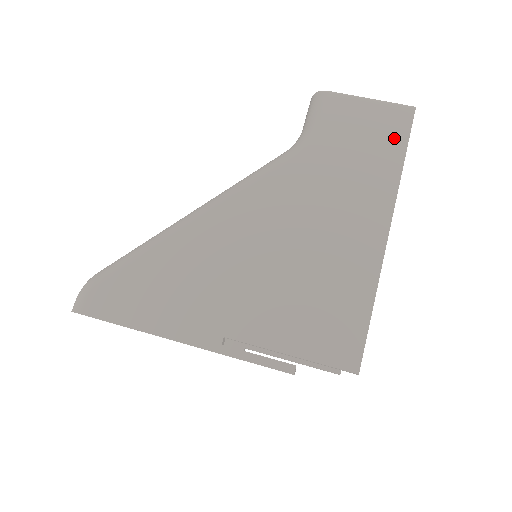
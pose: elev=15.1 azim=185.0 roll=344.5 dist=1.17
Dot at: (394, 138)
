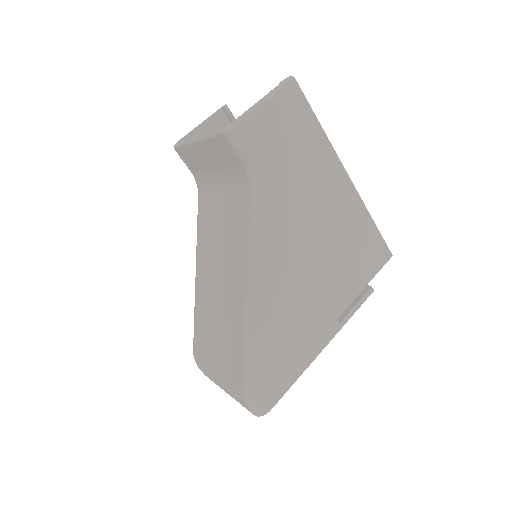
Dot at: (303, 114)
